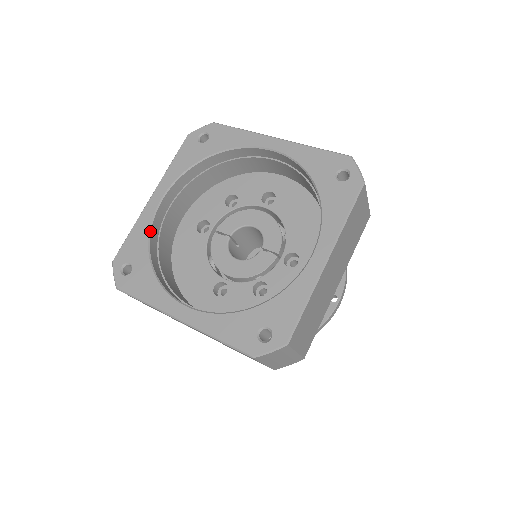
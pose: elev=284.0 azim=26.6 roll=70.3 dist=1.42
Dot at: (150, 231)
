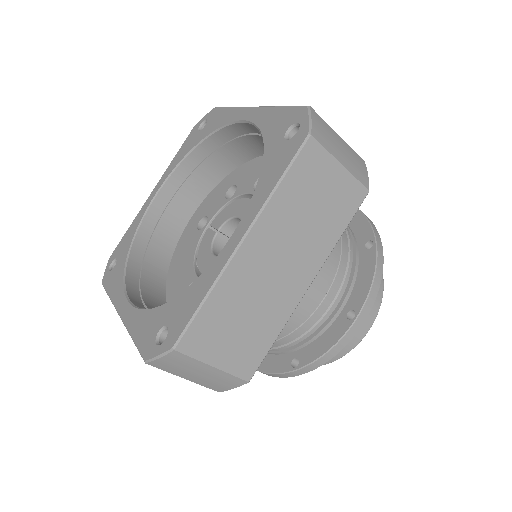
Dot at: (139, 226)
